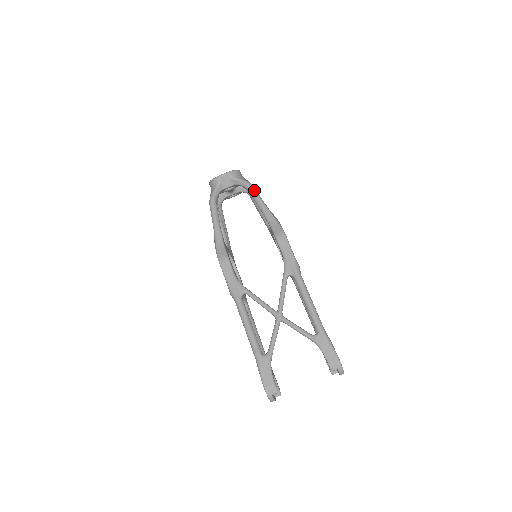
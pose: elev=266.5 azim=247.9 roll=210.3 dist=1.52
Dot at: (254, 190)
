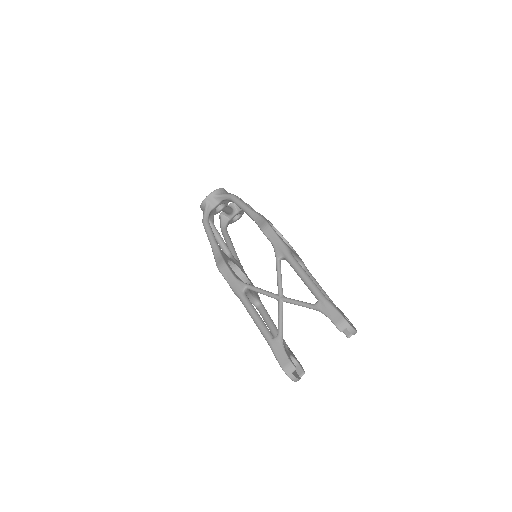
Dot at: (236, 198)
